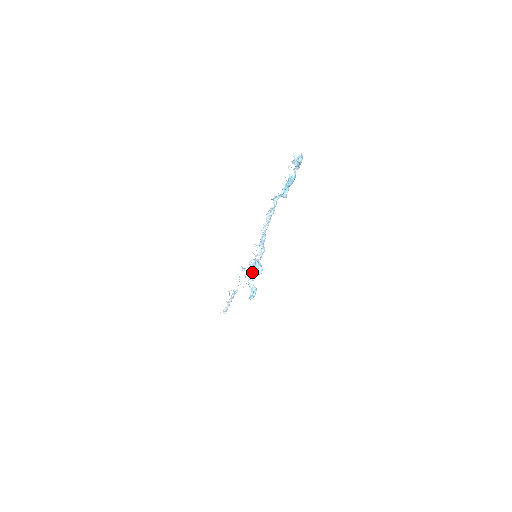
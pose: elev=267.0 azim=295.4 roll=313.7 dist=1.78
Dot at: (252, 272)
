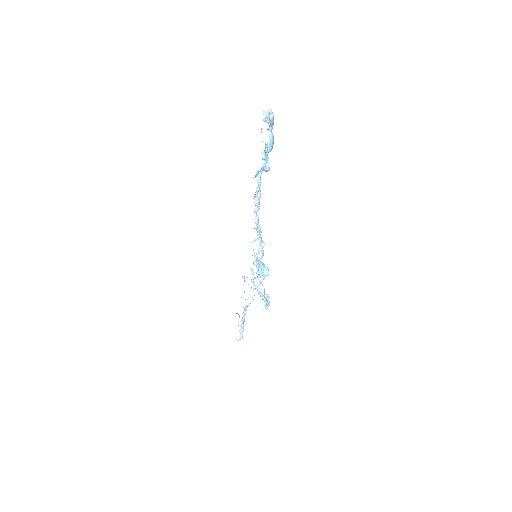
Dot at: (258, 275)
